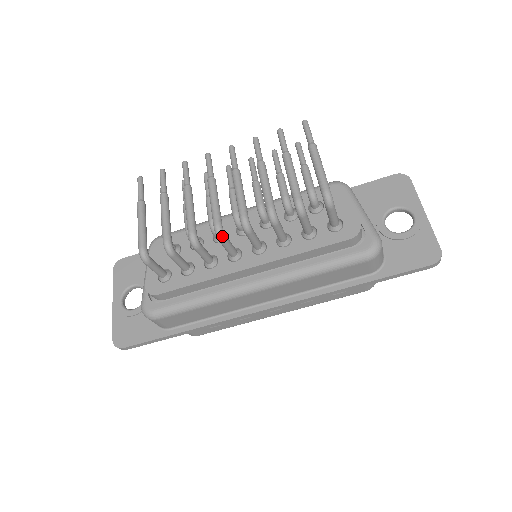
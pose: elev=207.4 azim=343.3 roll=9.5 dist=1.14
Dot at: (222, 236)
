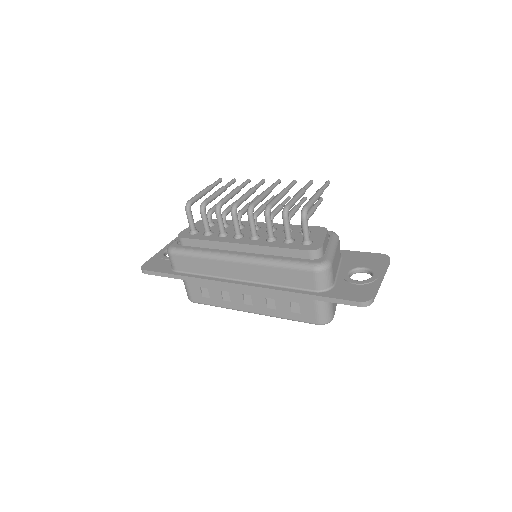
Dot at: (234, 210)
